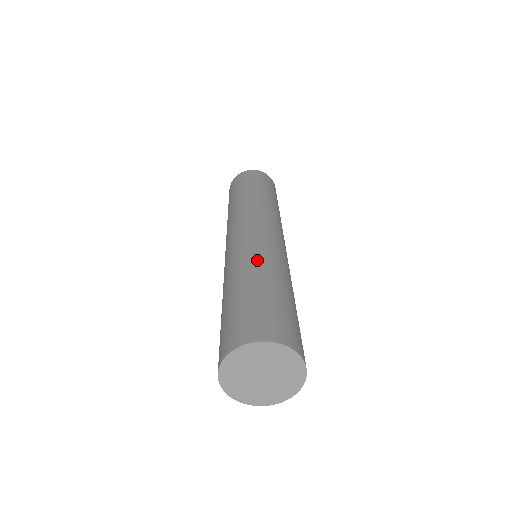
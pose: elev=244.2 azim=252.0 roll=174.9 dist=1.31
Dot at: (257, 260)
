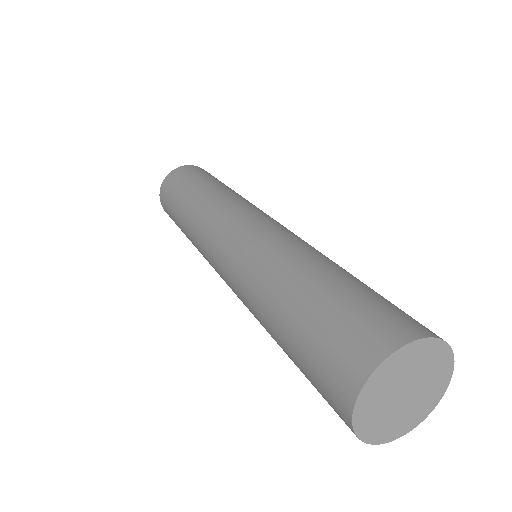
Dot at: (287, 253)
